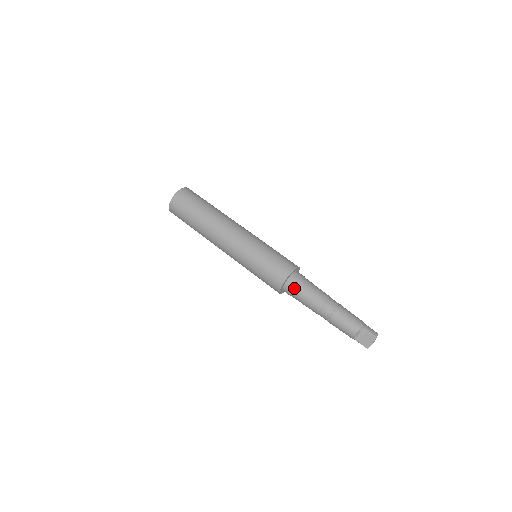
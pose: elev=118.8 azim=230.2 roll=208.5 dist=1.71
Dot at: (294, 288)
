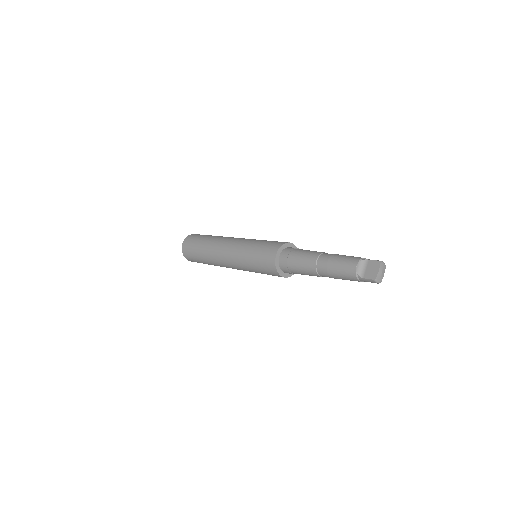
Dot at: (289, 255)
